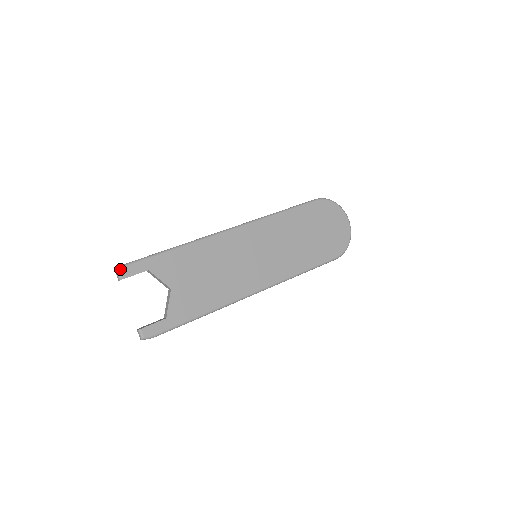
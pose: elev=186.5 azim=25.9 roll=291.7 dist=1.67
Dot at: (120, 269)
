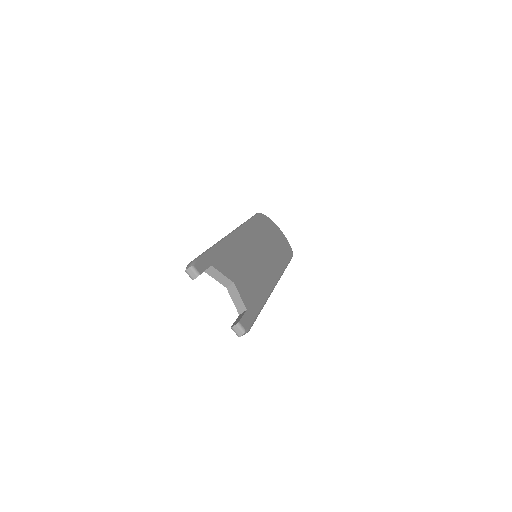
Dot at: (193, 264)
